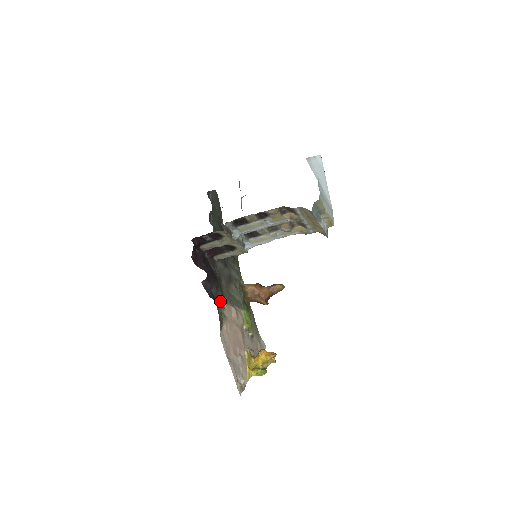
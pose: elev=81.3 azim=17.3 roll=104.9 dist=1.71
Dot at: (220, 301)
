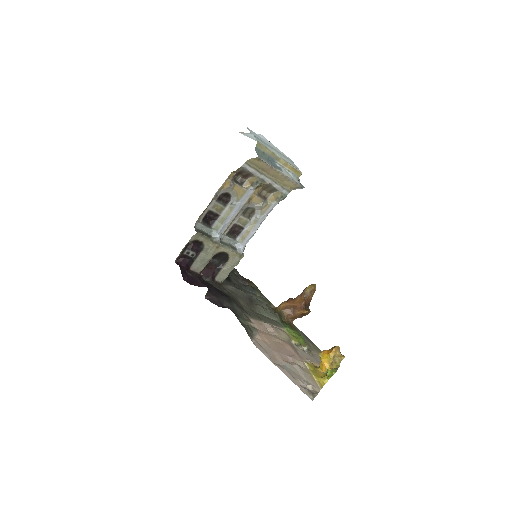
Dot at: (240, 314)
